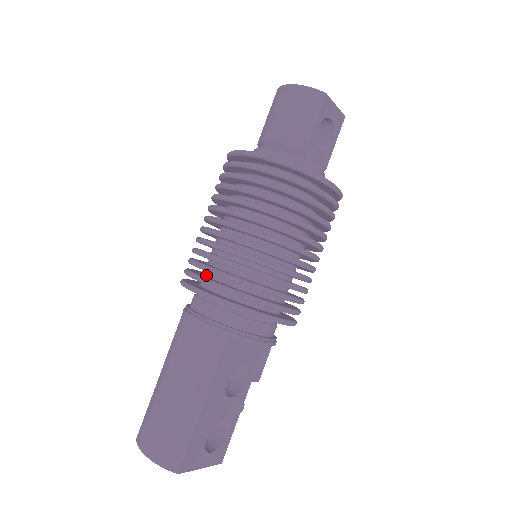
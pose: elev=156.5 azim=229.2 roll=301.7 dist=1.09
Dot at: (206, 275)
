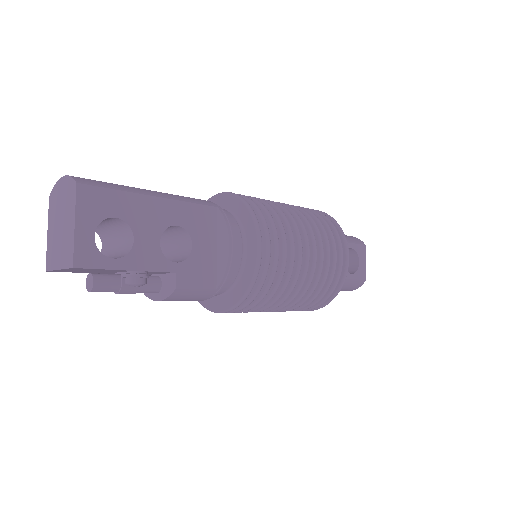
Dot at: occluded
